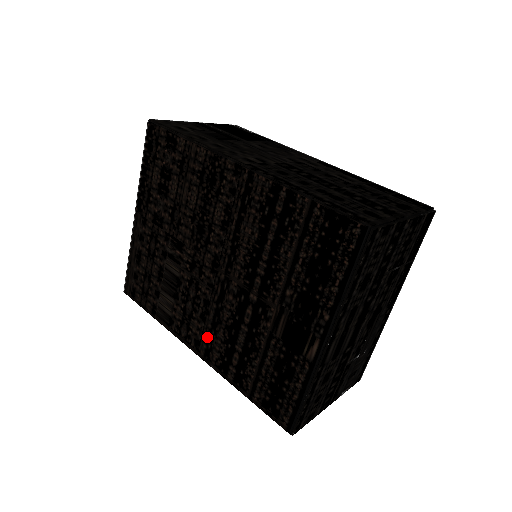
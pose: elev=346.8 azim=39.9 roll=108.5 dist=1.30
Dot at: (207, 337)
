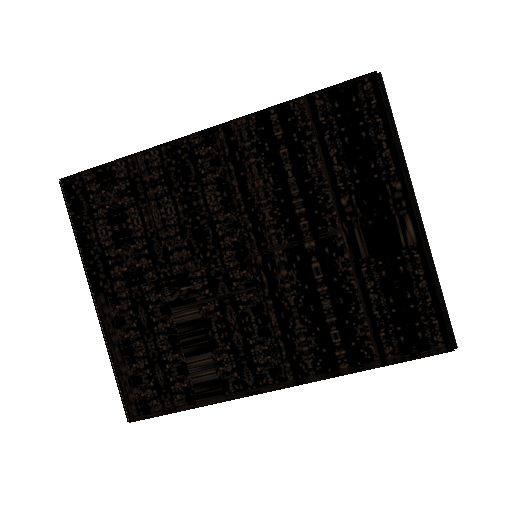
Dot at: (284, 350)
